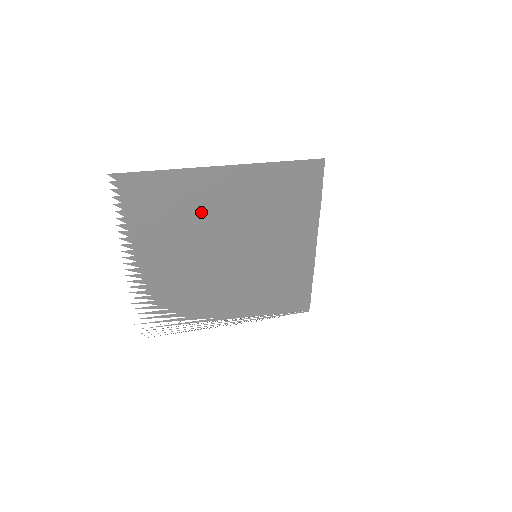
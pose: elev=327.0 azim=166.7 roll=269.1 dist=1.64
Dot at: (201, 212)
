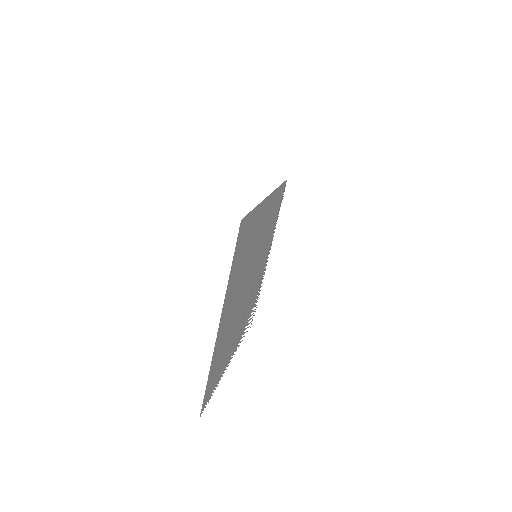
Dot at: (229, 327)
